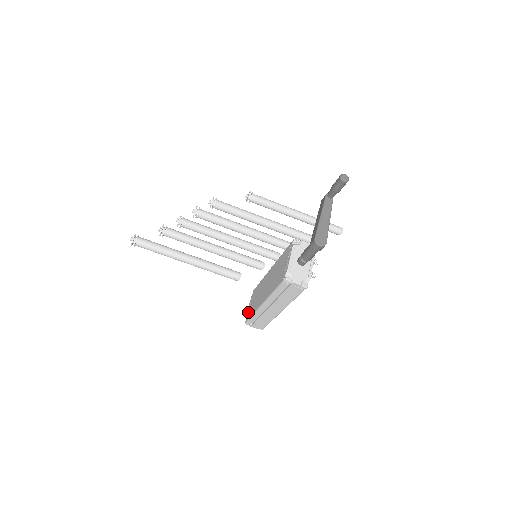
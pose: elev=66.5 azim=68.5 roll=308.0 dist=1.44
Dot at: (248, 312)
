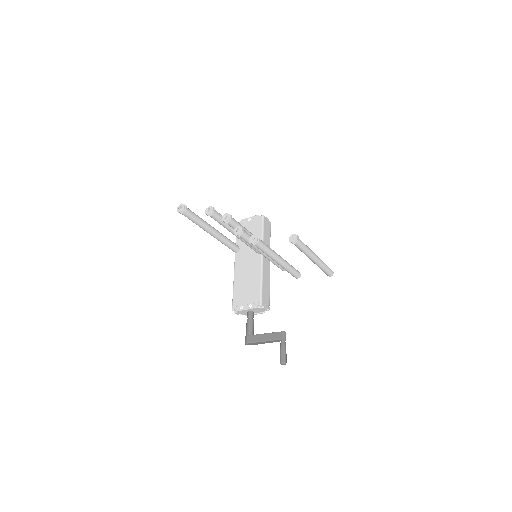
Dot at: (243, 224)
